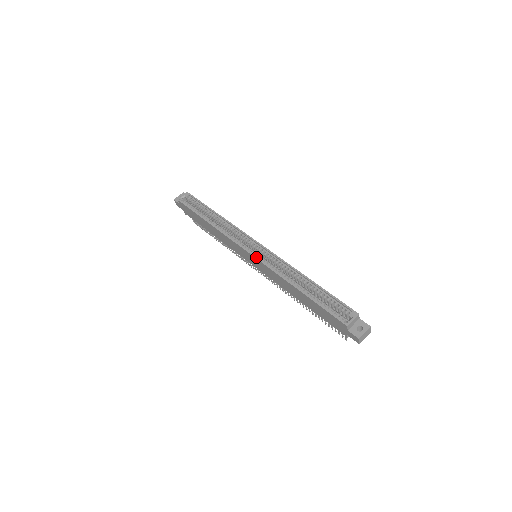
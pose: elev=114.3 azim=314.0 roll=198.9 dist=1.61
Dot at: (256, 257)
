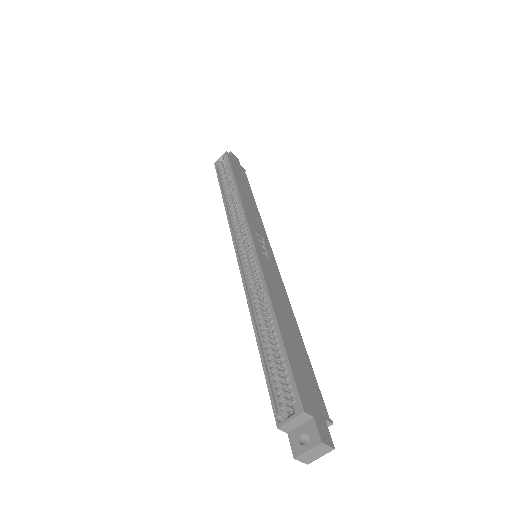
Dot at: (238, 261)
